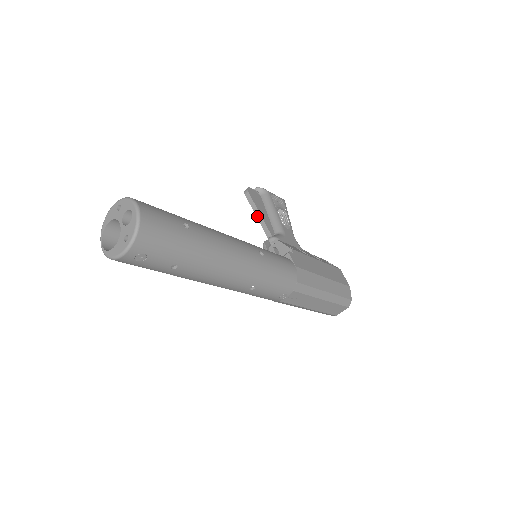
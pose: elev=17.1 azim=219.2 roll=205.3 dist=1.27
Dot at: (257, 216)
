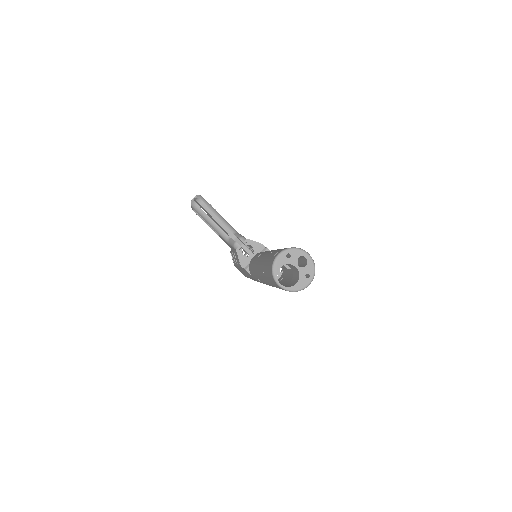
Dot at: (218, 222)
